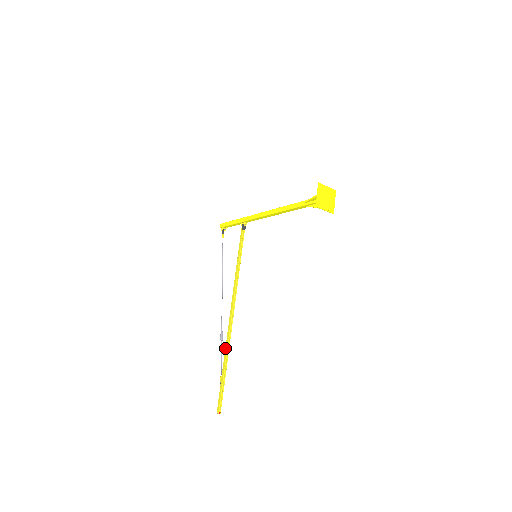
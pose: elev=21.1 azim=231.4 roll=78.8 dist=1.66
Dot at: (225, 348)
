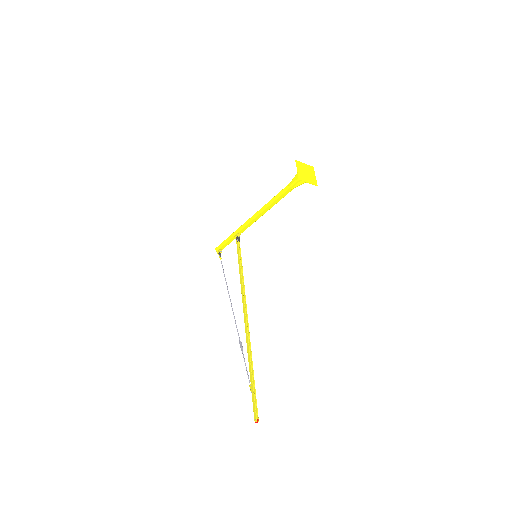
Dot at: occluded
